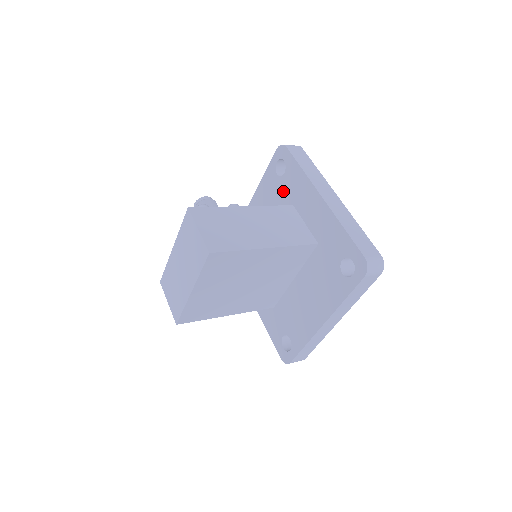
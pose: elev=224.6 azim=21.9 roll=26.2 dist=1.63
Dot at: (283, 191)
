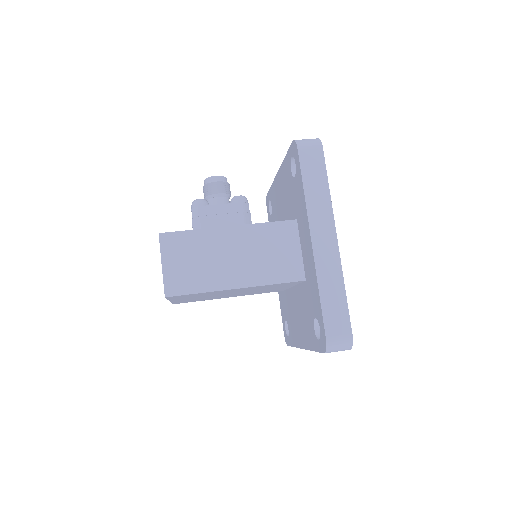
Dot at: (293, 195)
